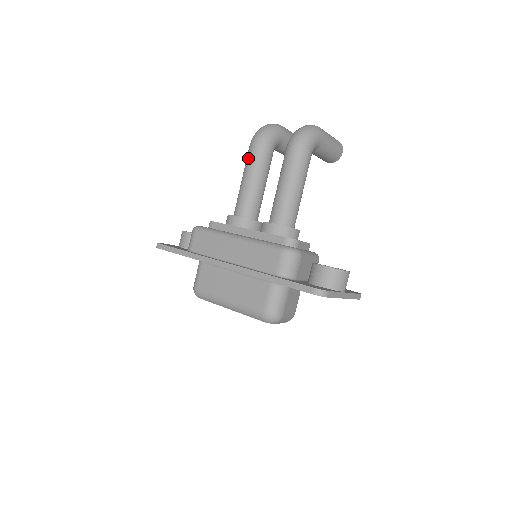
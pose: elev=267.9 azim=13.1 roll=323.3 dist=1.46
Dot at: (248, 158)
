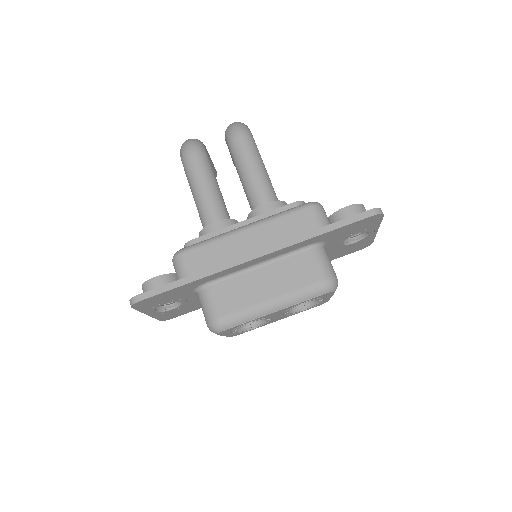
Dot at: (192, 168)
